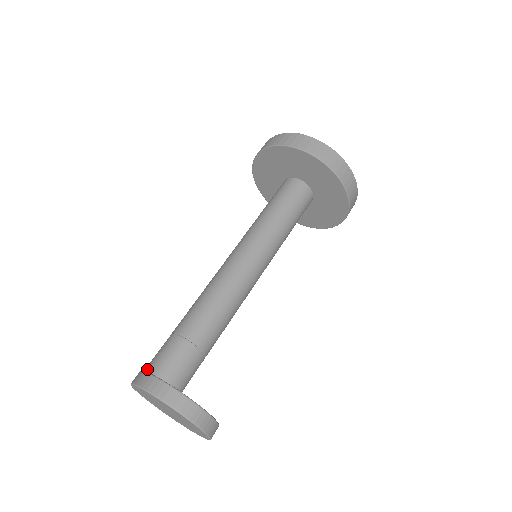
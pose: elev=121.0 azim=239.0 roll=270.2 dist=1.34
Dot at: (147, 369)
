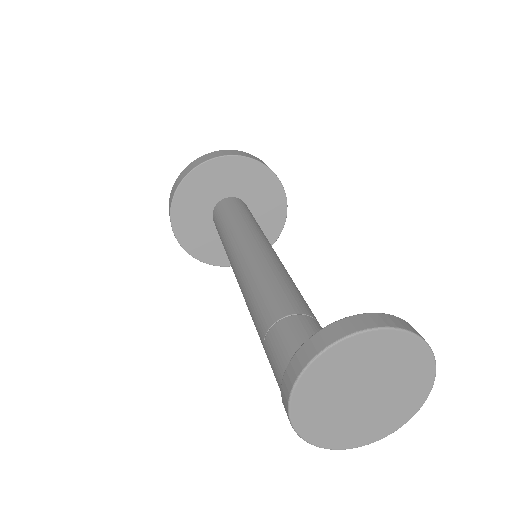
Dot at: occluded
